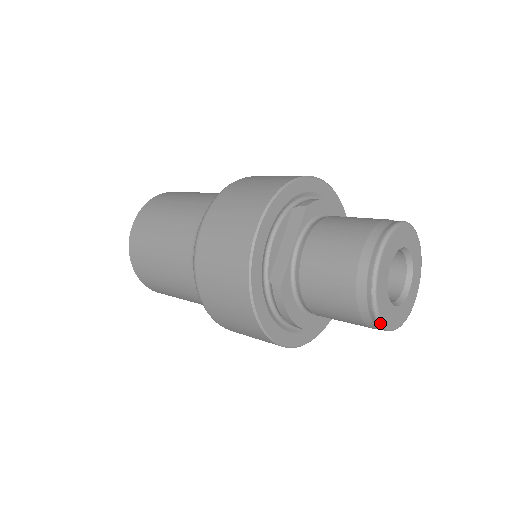
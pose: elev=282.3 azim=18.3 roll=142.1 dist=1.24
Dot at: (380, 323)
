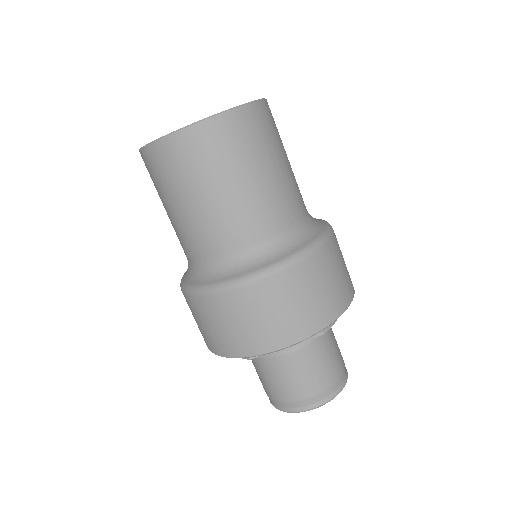
Dot at: (272, 404)
